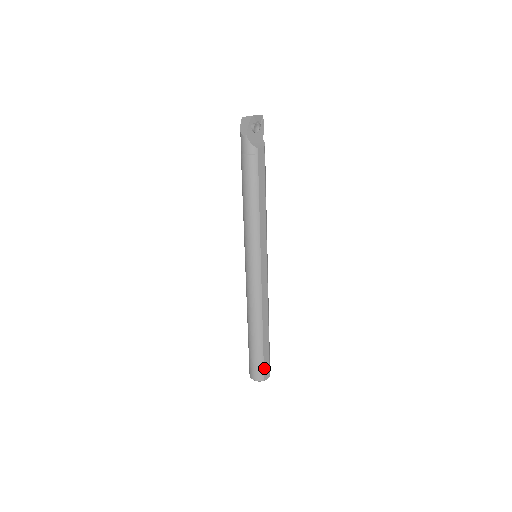
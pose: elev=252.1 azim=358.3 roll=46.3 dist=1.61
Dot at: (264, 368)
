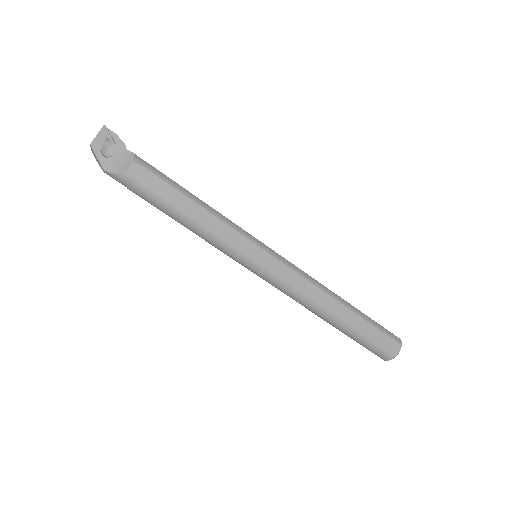
Dot at: (383, 345)
